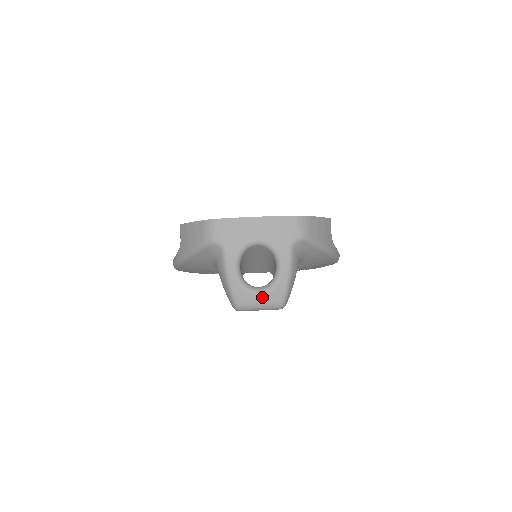
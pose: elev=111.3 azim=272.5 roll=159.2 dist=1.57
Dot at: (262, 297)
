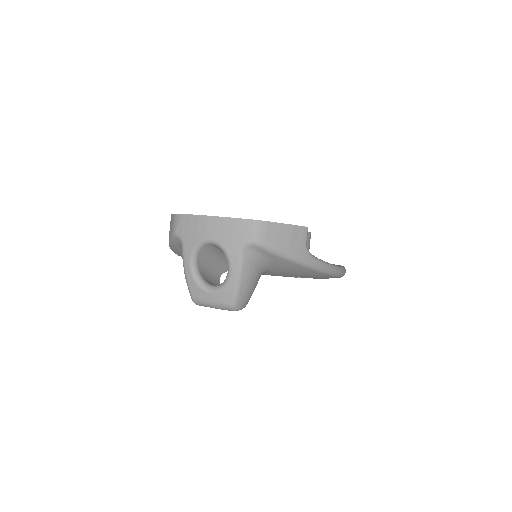
Dot at: (213, 295)
